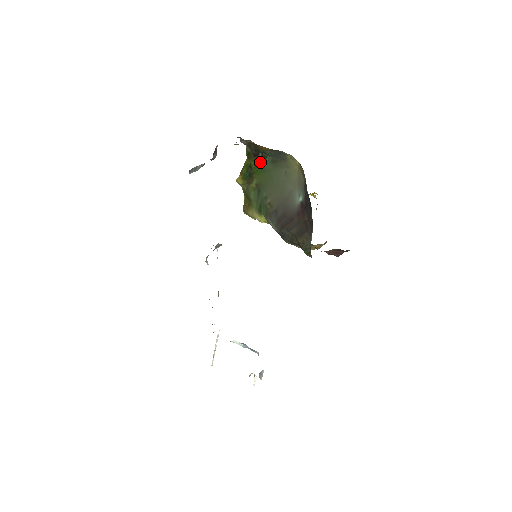
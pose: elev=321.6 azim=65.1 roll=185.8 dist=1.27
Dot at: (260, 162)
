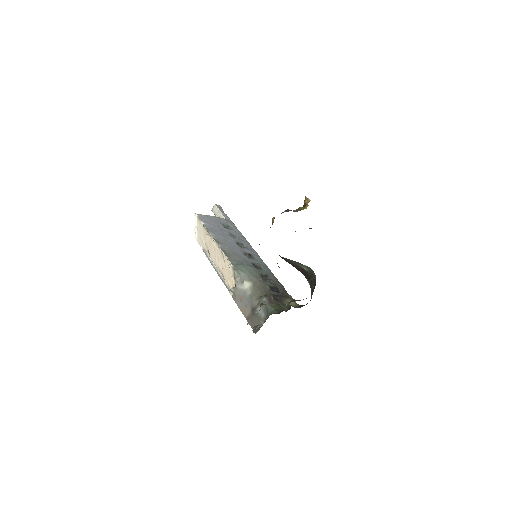
Dot at: occluded
